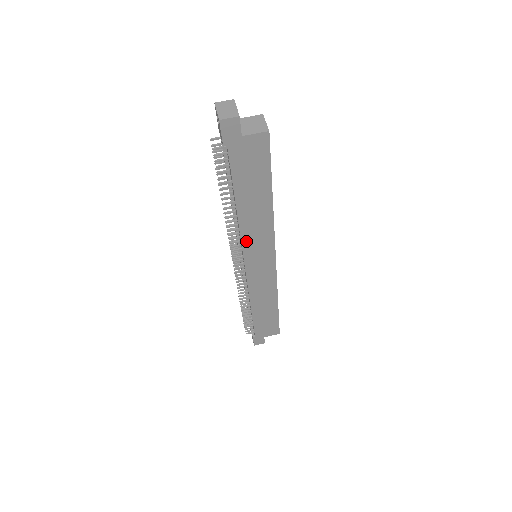
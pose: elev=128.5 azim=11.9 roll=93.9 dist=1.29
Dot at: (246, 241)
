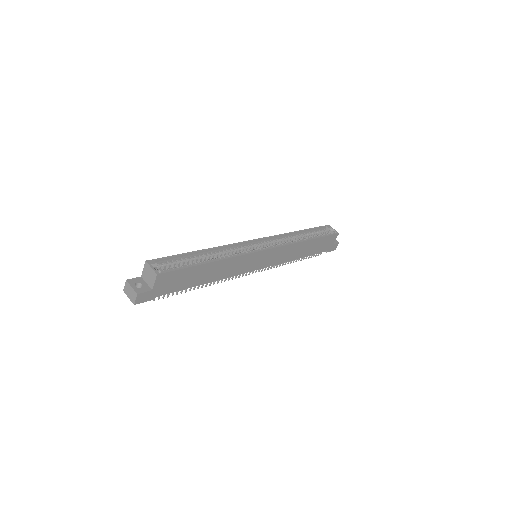
Dot at: (236, 273)
